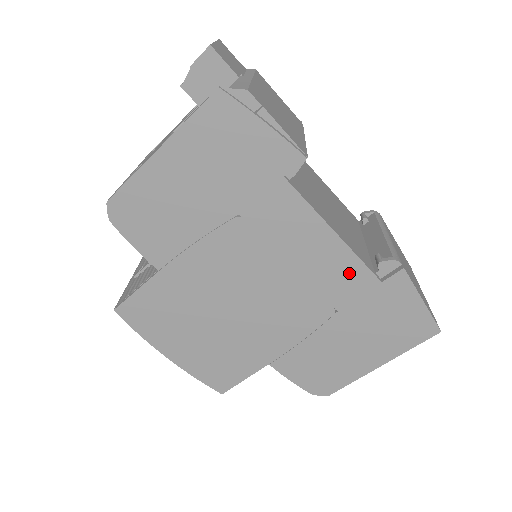
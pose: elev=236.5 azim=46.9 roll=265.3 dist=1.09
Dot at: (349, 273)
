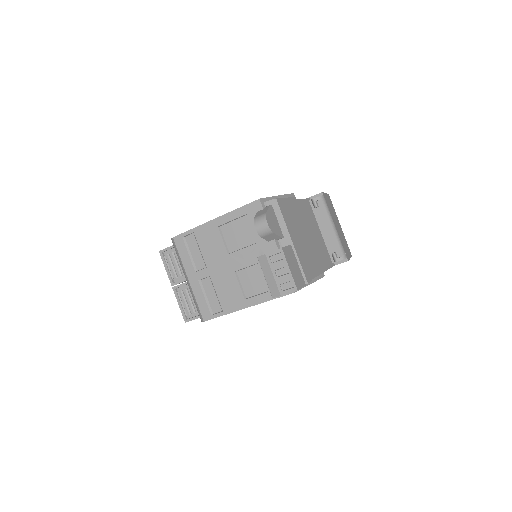
Dot at: occluded
